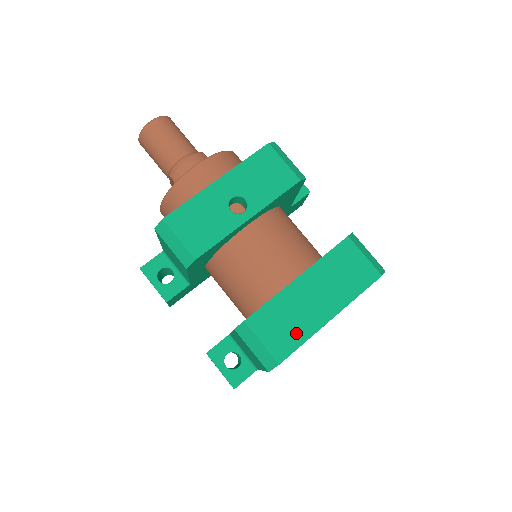
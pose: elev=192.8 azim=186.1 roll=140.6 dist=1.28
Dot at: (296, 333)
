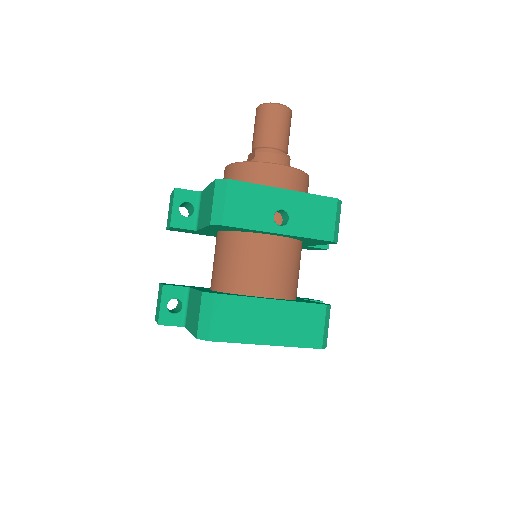
Dot at: (237, 332)
